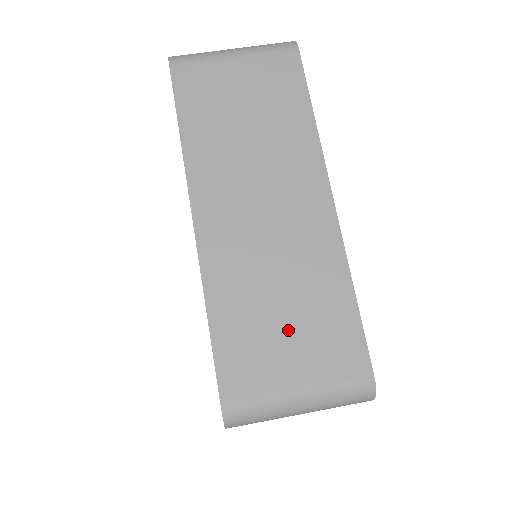
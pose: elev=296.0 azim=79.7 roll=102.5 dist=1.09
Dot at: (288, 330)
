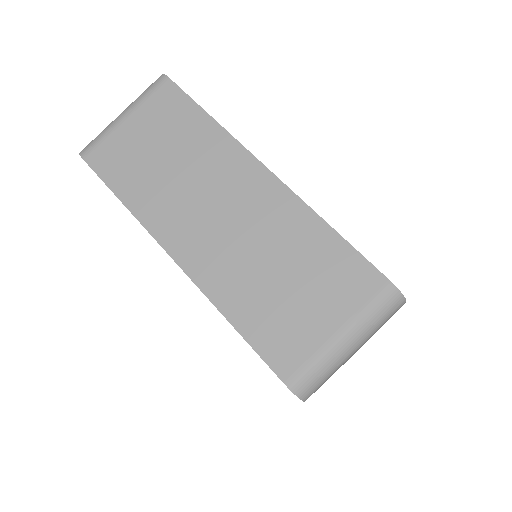
Dot at: (299, 292)
